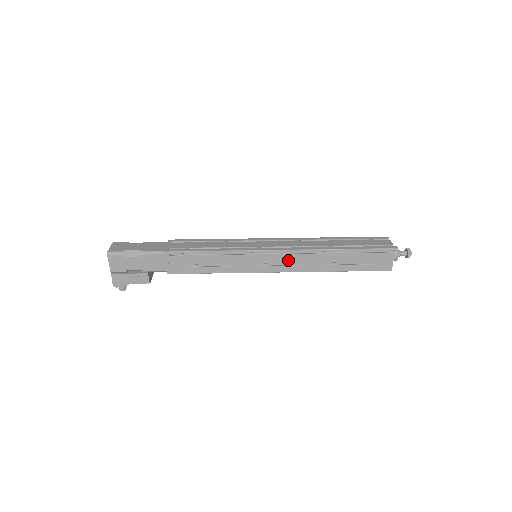
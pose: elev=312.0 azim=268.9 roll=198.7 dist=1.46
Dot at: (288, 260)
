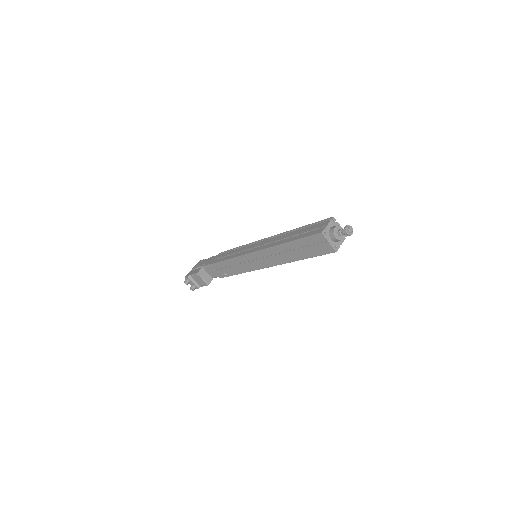
Dot at: (266, 243)
